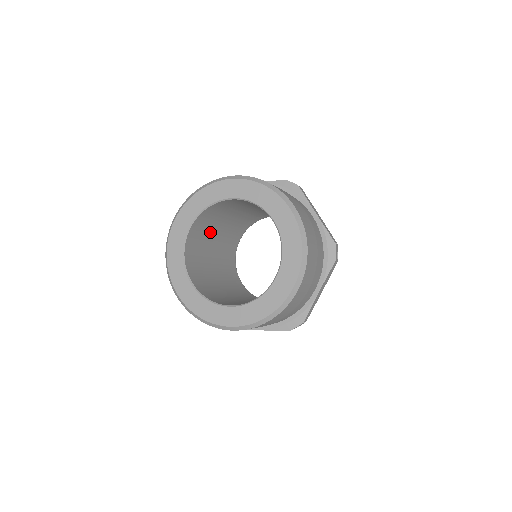
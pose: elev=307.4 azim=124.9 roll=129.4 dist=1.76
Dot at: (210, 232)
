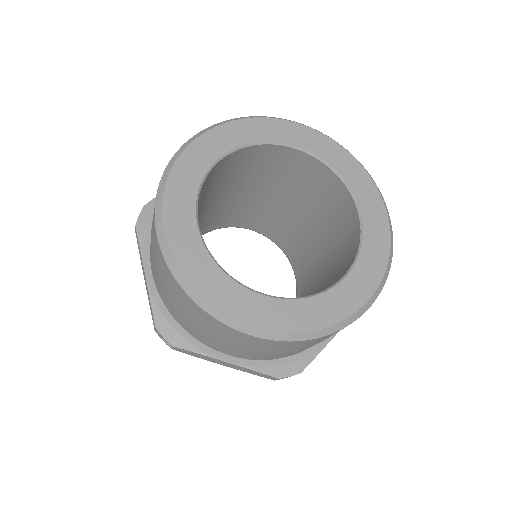
Dot at: occluded
